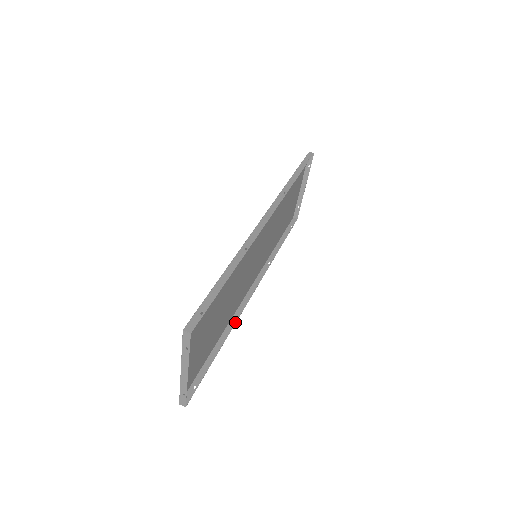
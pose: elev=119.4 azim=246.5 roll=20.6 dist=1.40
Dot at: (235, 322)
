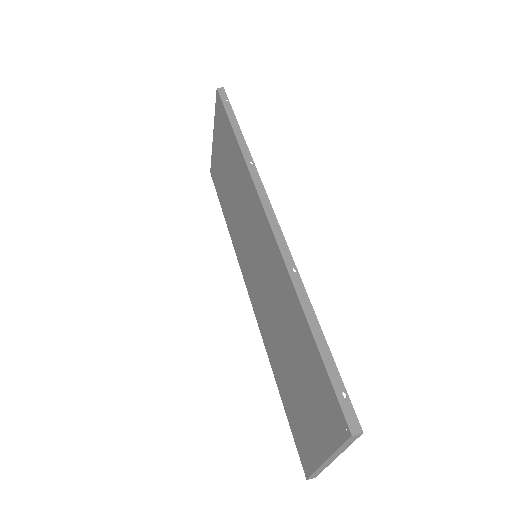
Dot at: occluded
